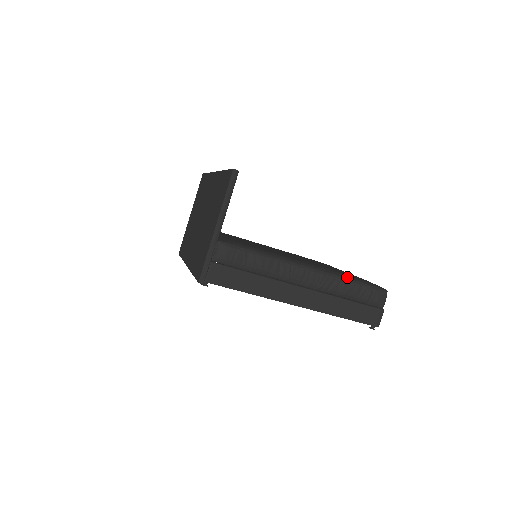
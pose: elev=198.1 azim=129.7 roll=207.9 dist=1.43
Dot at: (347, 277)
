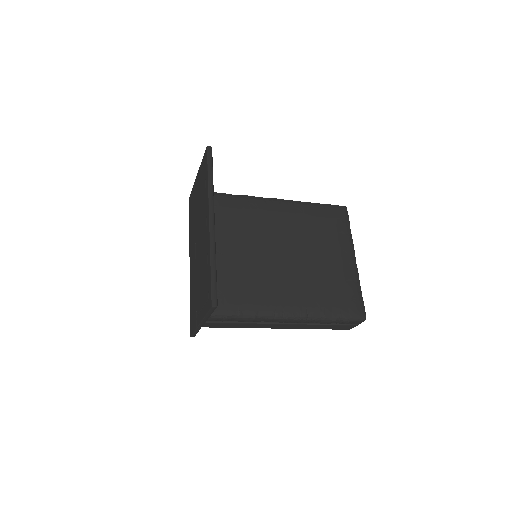
Dot at: (328, 315)
